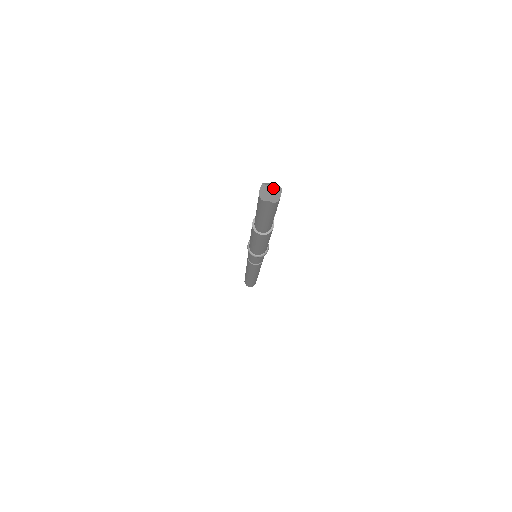
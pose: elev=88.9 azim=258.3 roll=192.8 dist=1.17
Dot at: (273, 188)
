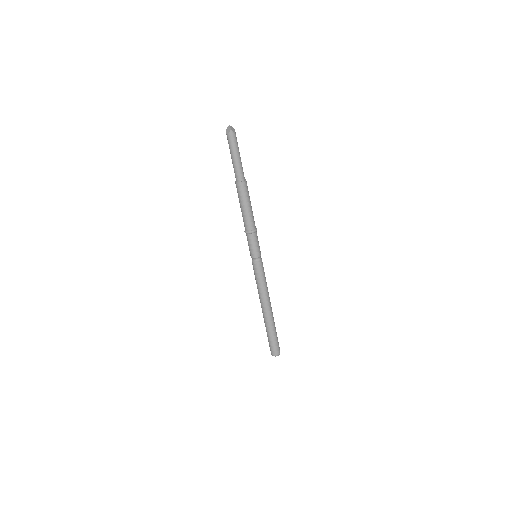
Dot at: (230, 126)
